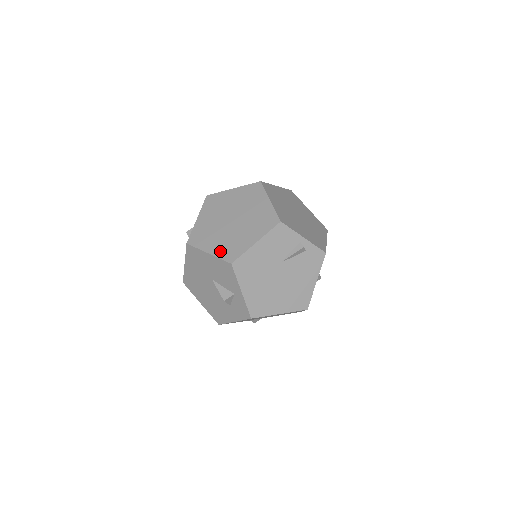
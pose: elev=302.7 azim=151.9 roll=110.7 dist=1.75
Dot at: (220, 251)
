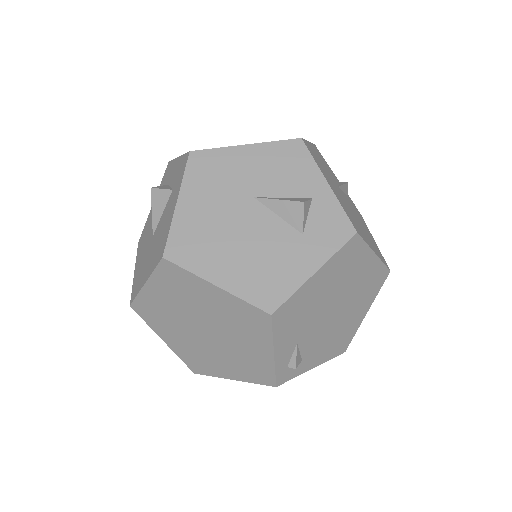
Dot at: occluded
